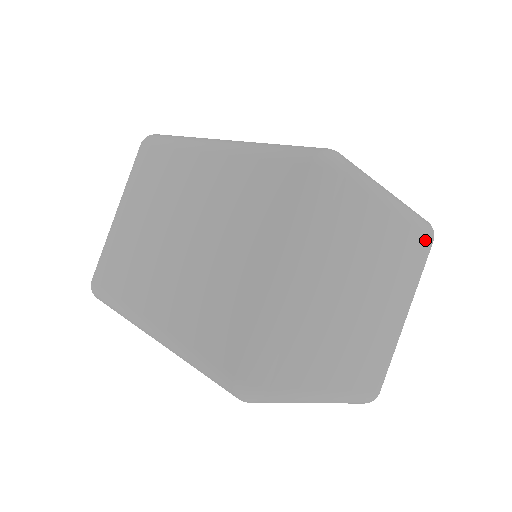
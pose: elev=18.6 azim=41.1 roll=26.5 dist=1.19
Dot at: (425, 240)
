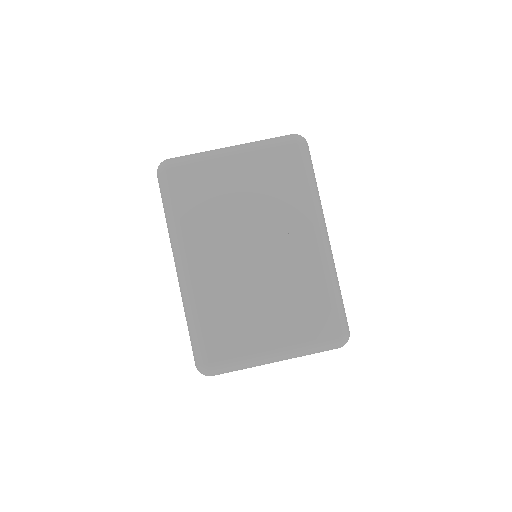
Dot at: occluded
